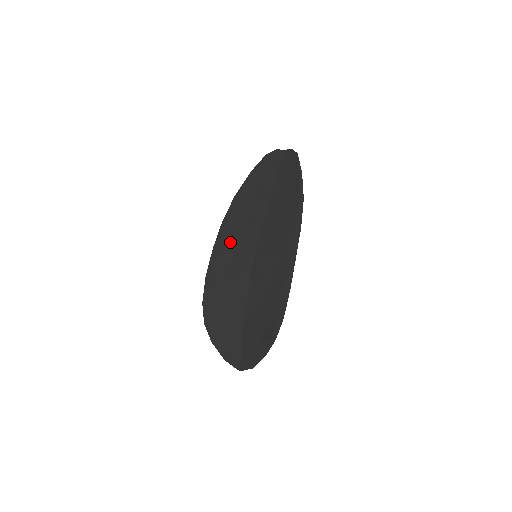
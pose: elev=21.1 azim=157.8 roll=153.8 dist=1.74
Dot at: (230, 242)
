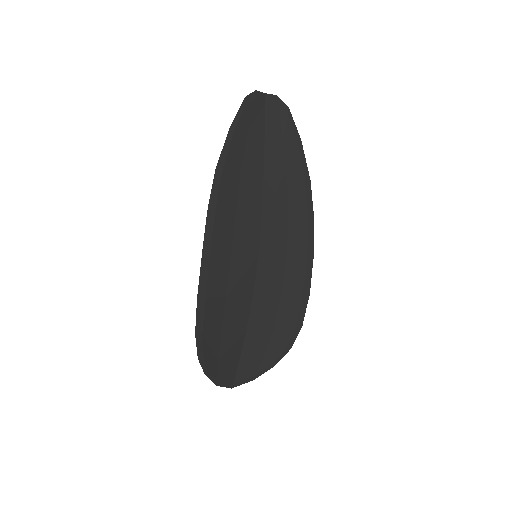
Dot at: (225, 242)
